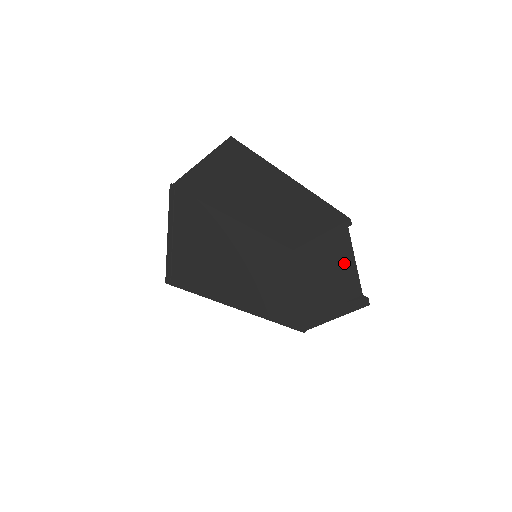
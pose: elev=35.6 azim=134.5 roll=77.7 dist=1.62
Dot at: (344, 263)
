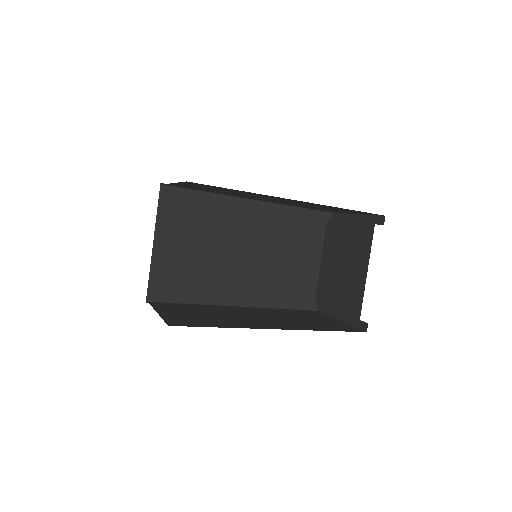
Dot at: (357, 274)
